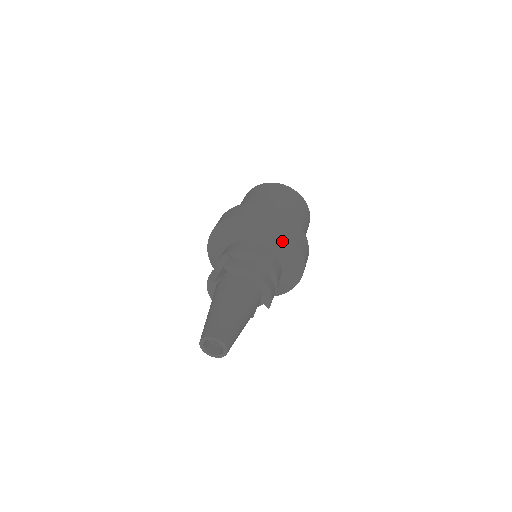
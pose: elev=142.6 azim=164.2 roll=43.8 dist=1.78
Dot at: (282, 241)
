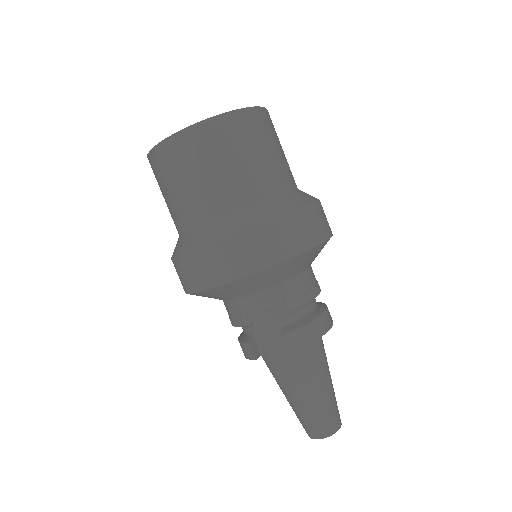
Dot at: (319, 252)
